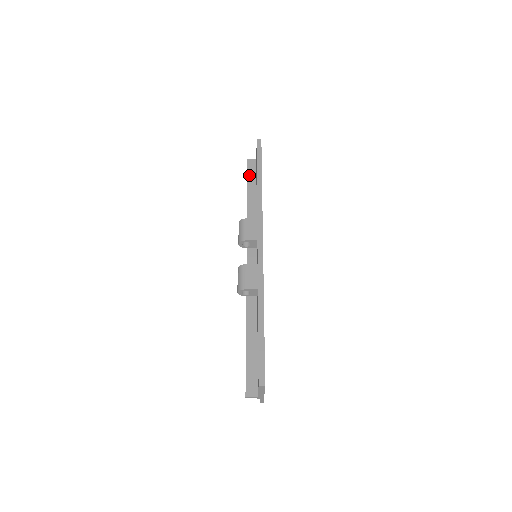
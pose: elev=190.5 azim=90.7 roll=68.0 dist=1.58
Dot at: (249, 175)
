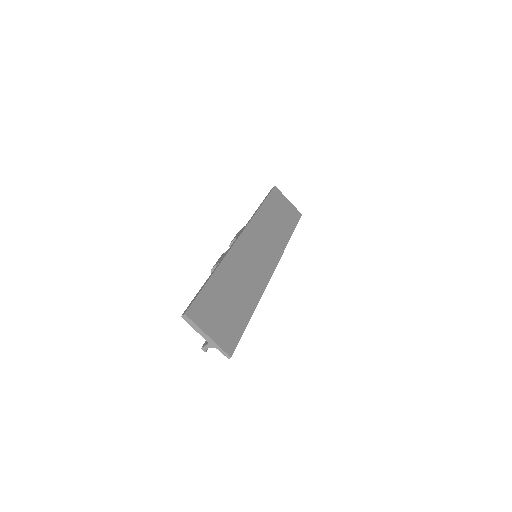
Dot at: occluded
